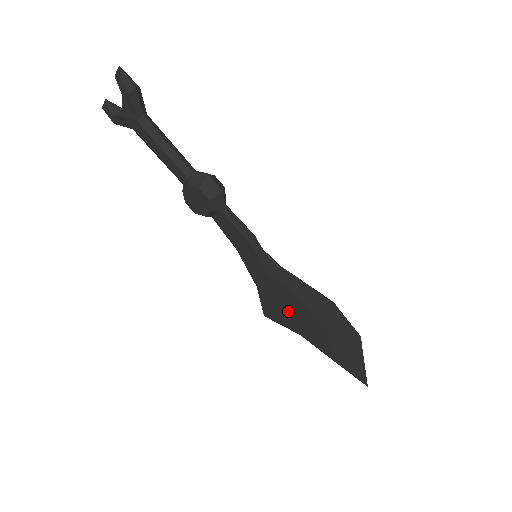
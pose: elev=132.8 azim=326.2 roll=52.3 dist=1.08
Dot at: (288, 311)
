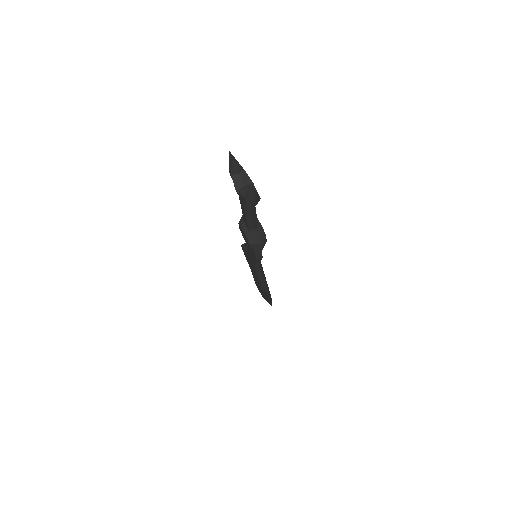
Dot at: (252, 267)
